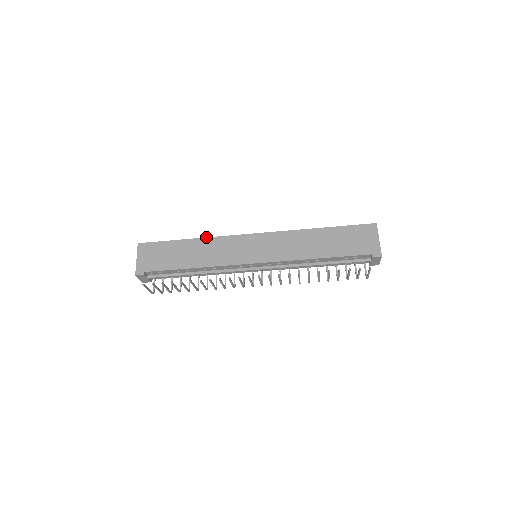
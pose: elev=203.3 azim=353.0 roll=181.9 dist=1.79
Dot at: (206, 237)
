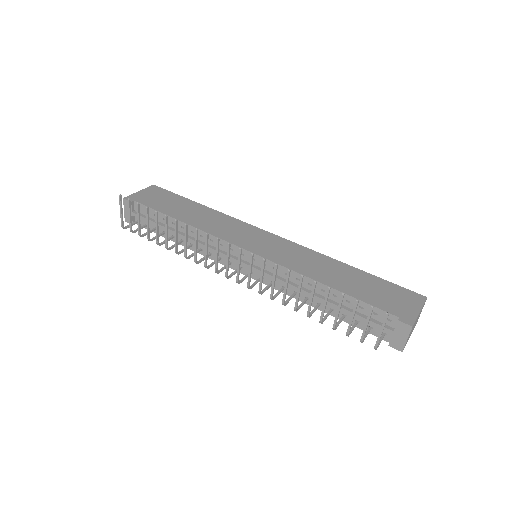
Dot at: occluded
